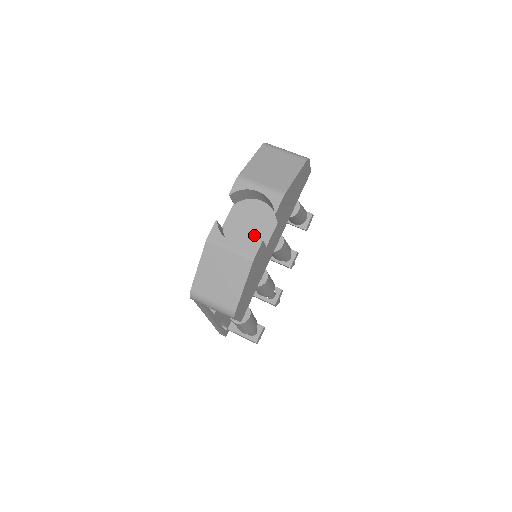
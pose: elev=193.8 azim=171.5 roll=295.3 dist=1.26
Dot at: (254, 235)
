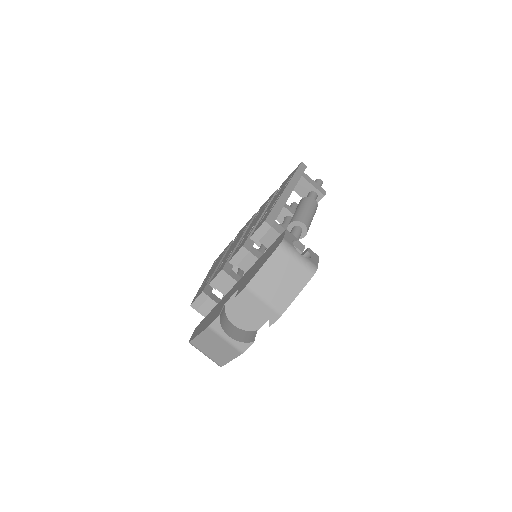
Dot at: (250, 319)
